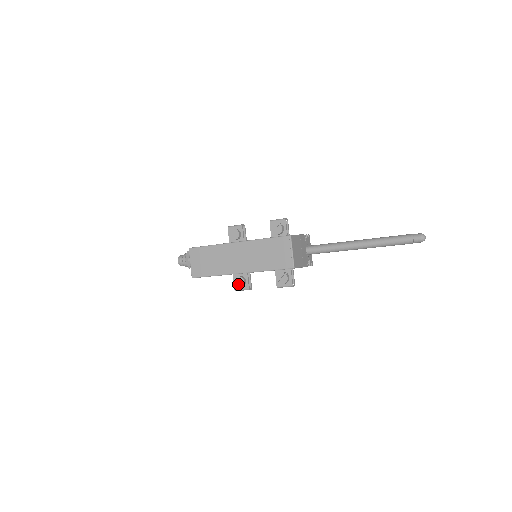
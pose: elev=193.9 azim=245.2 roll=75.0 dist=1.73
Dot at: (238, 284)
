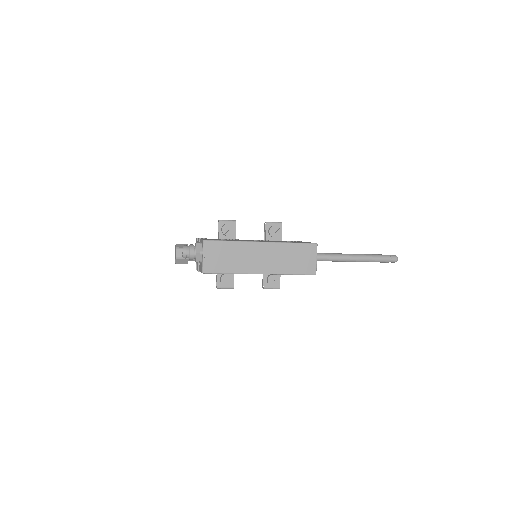
Dot at: (225, 282)
